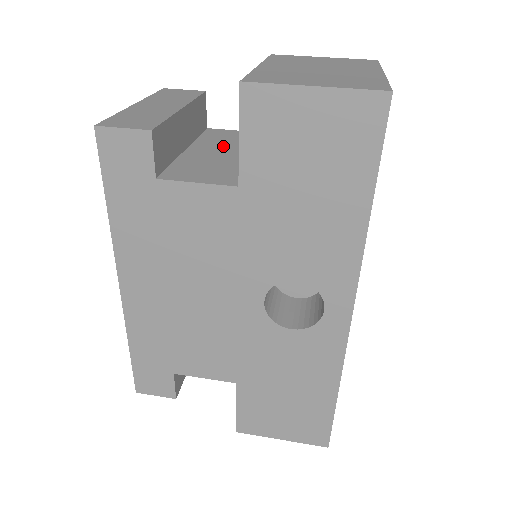
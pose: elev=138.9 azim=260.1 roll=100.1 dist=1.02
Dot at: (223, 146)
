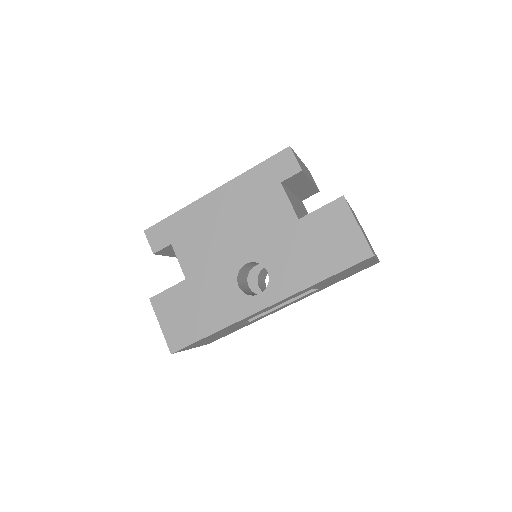
Dot at: occluded
